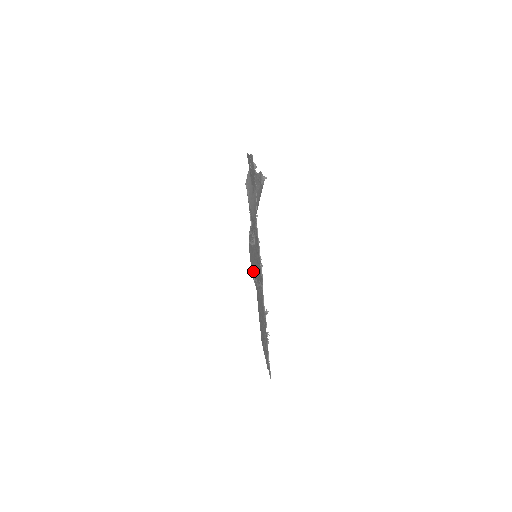
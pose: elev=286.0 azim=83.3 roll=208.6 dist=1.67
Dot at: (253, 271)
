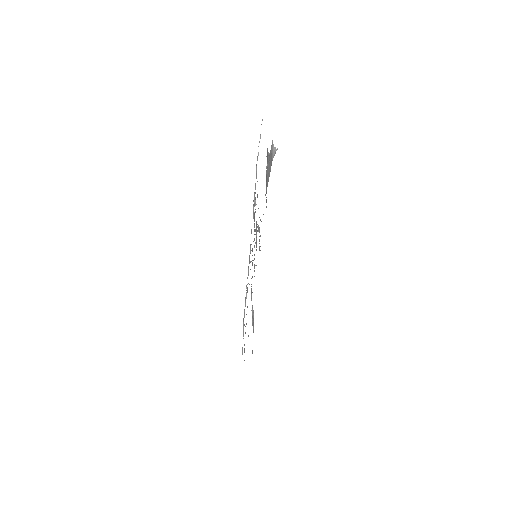
Dot at: occluded
